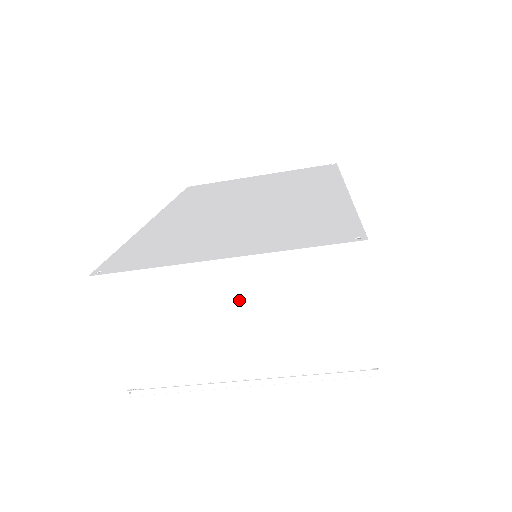
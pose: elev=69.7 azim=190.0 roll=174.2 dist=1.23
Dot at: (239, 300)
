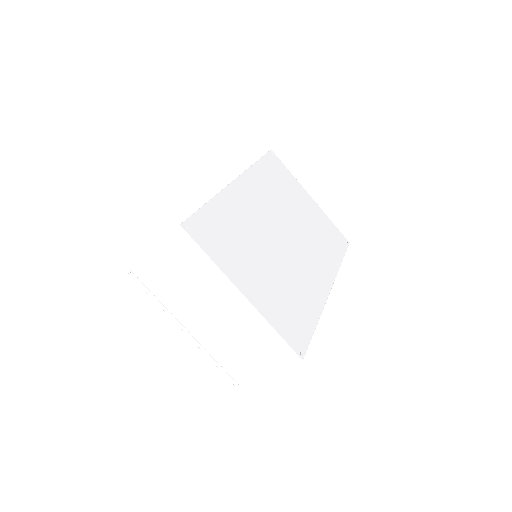
Dot at: (228, 312)
